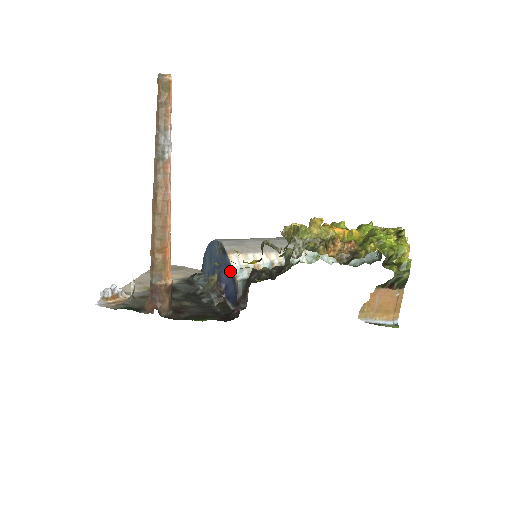
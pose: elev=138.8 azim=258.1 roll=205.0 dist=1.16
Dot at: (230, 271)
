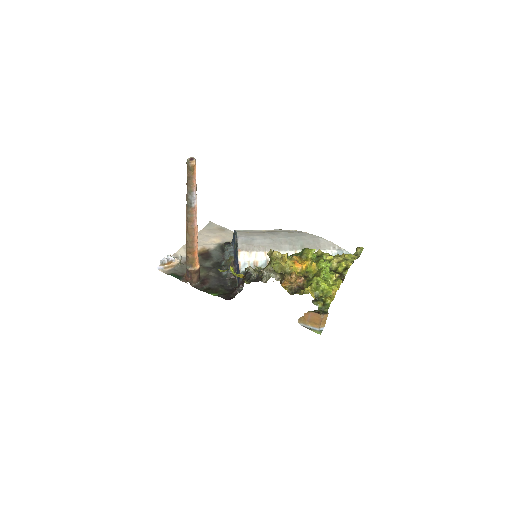
Dot at: occluded
